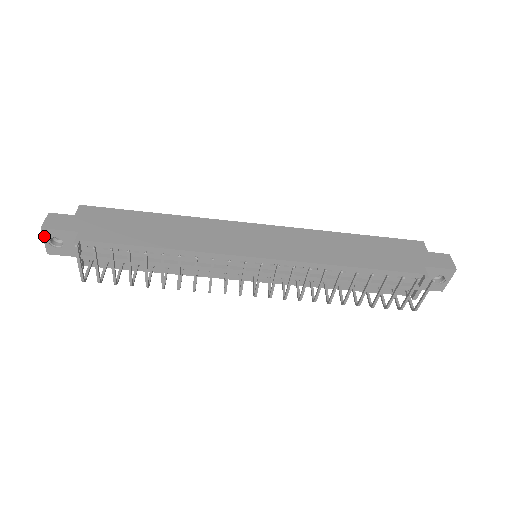
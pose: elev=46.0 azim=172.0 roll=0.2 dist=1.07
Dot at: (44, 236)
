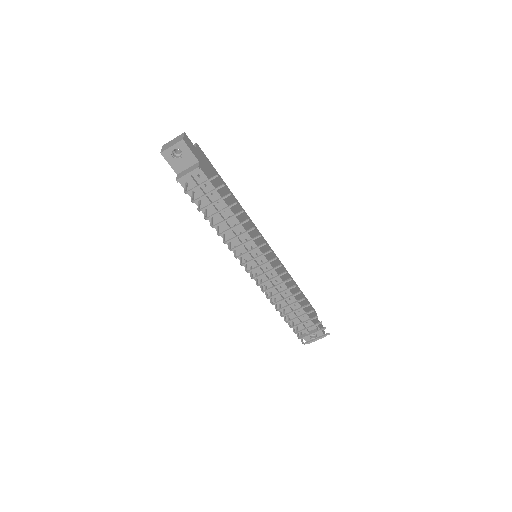
Dot at: (177, 144)
